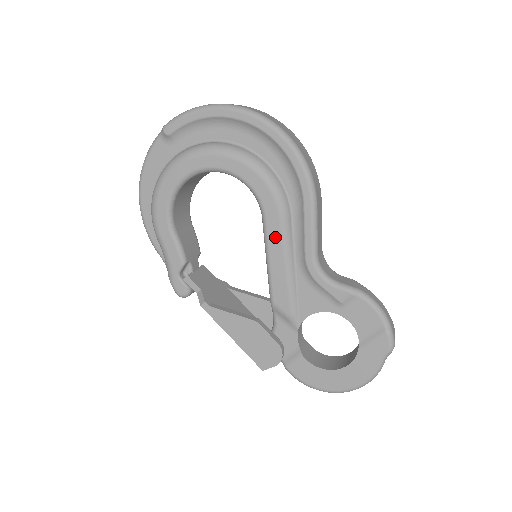
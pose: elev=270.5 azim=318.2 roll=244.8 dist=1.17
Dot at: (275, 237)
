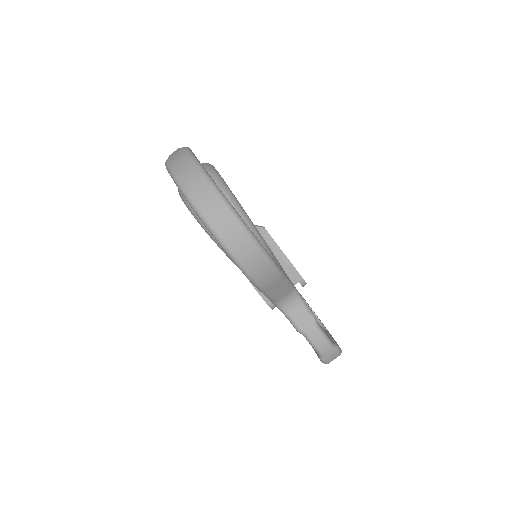
Dot at: occluded
